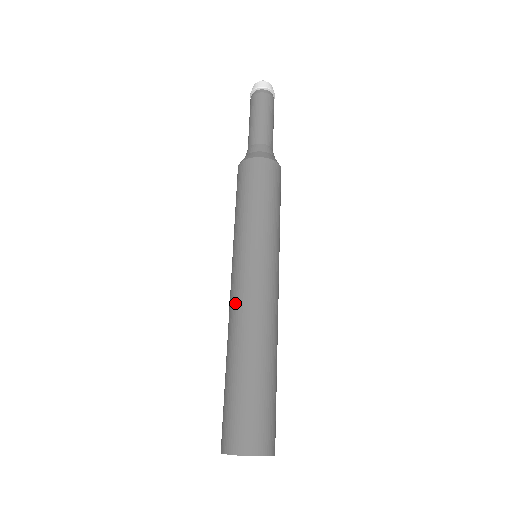
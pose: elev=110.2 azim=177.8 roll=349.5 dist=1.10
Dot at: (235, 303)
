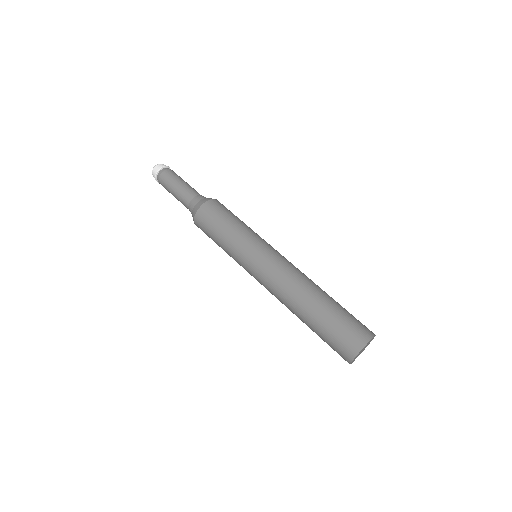
Dot at: (285, 273)
